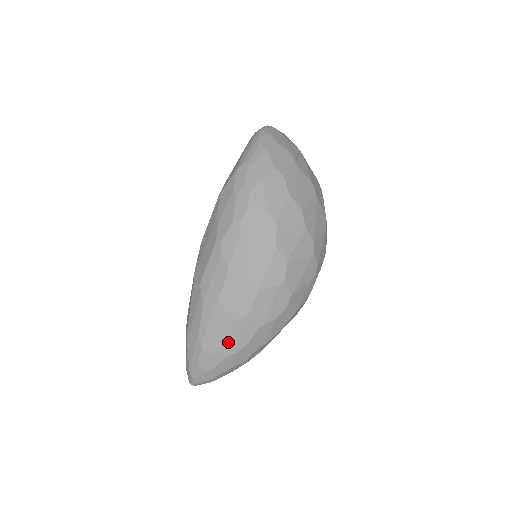
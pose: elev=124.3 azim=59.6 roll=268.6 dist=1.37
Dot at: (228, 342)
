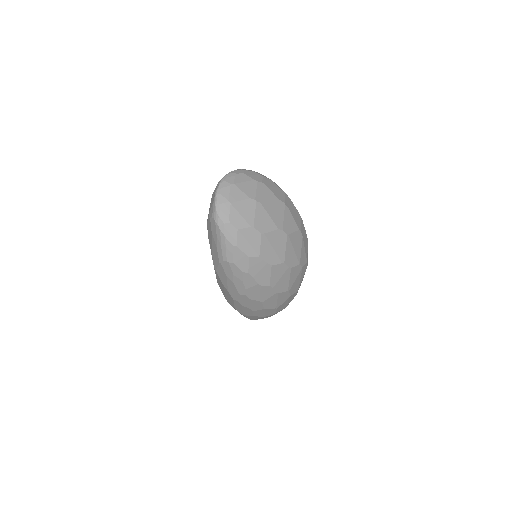
Dot at: occluded
